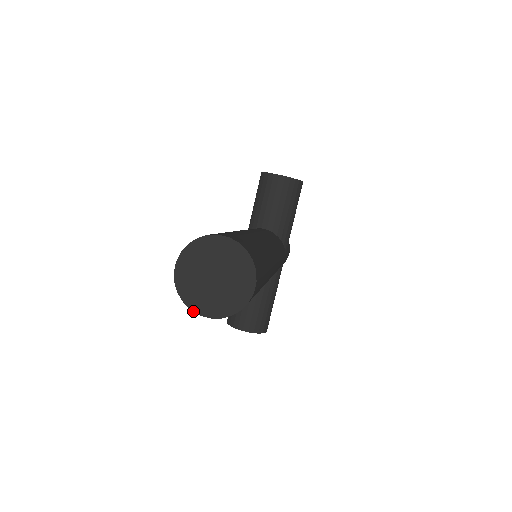
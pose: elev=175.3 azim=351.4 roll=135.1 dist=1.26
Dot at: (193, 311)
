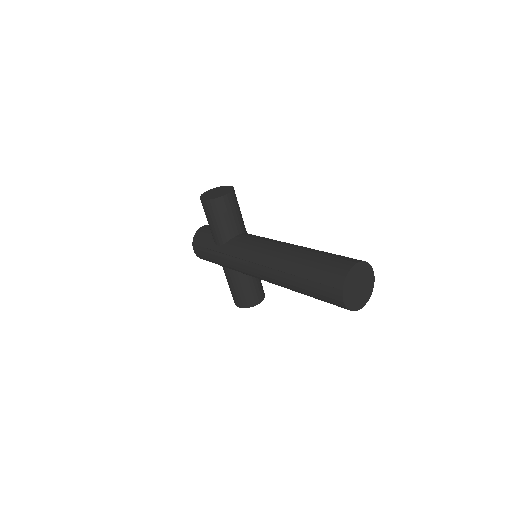
Dot at: occluded
